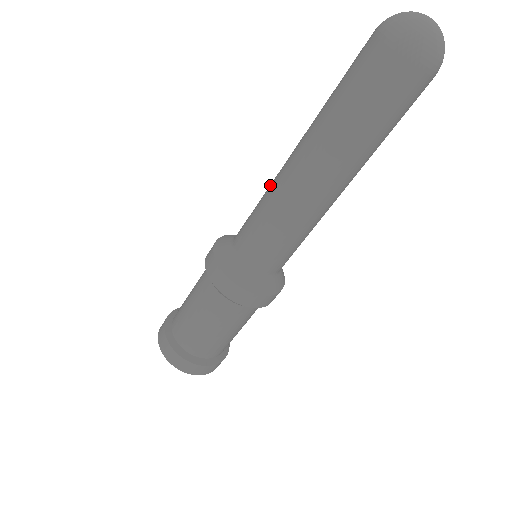
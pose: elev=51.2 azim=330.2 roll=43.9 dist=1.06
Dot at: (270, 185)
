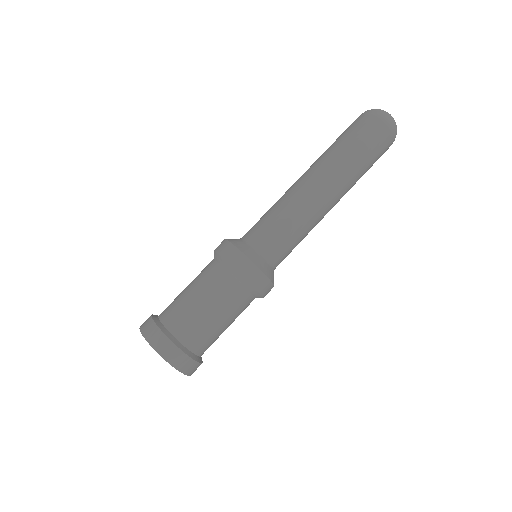
Dot at: (287, 198)
